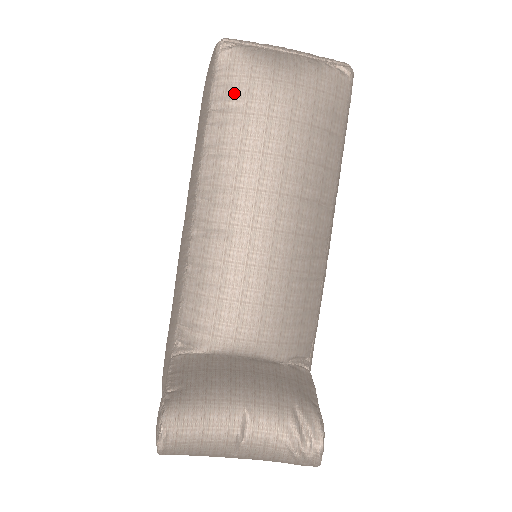
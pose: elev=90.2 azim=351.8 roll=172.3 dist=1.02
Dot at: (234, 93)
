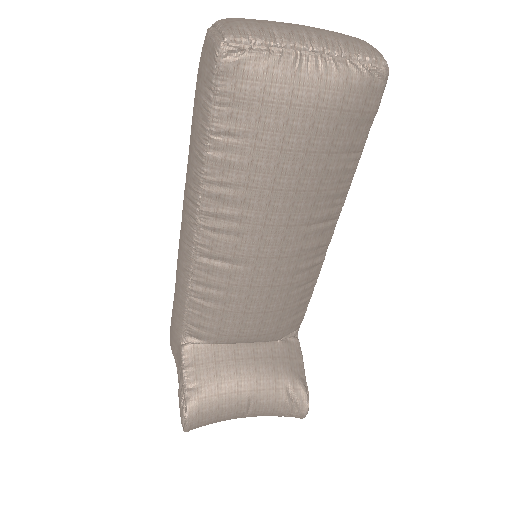
Dot at: (241, 121)
